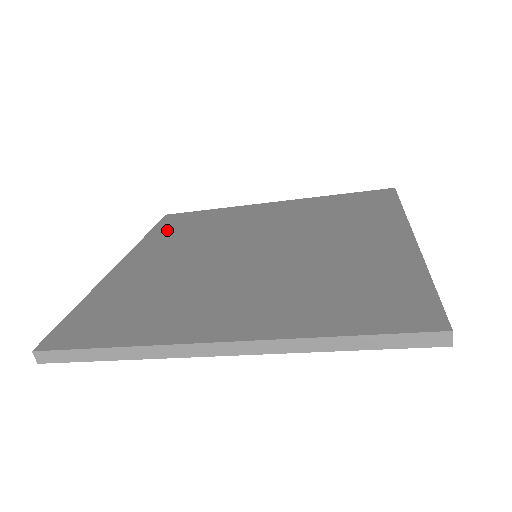
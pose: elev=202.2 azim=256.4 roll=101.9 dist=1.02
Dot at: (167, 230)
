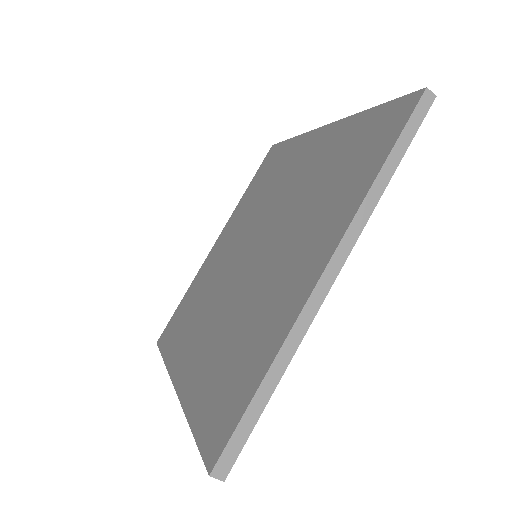
Dot at: (254, 185)
